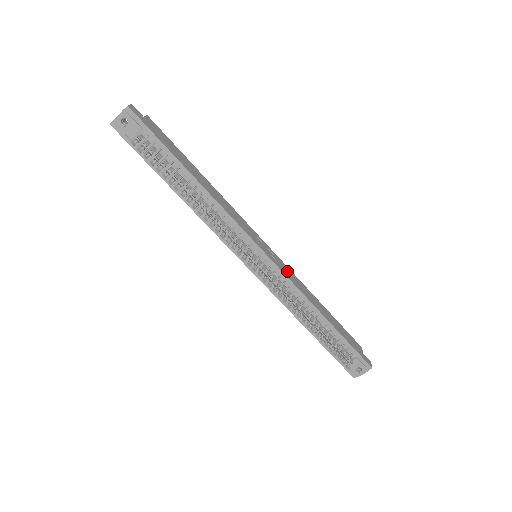
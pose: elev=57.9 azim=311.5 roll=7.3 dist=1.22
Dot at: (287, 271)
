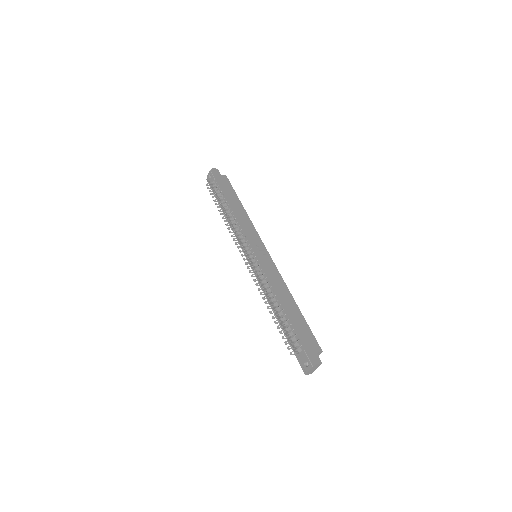
Dot at: (272, 269)
